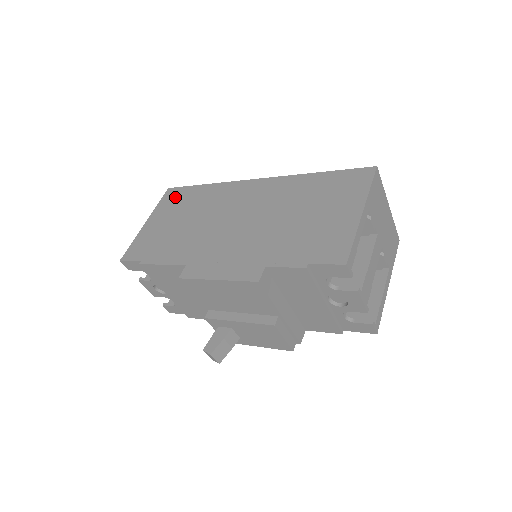
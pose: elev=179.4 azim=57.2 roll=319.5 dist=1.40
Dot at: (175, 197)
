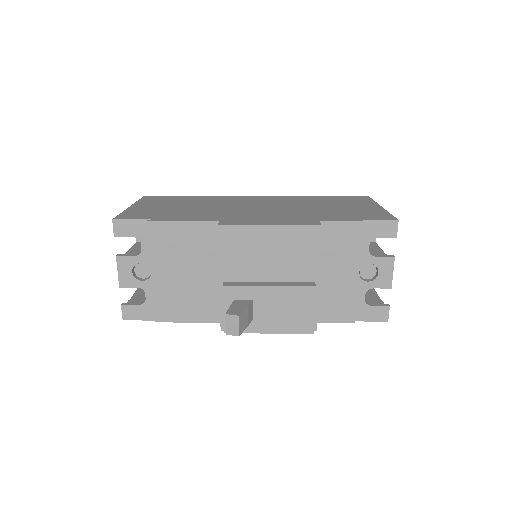
Dot at: (160, 199)
